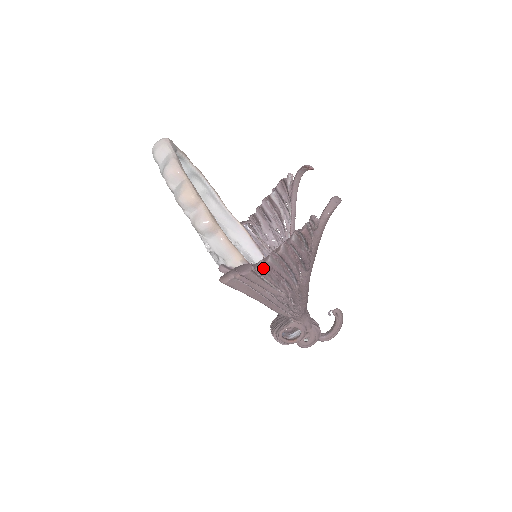
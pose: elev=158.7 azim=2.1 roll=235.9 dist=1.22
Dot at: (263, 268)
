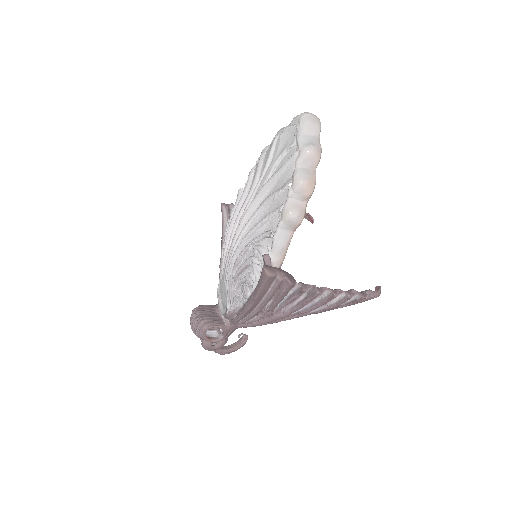
Dot at: occluded
